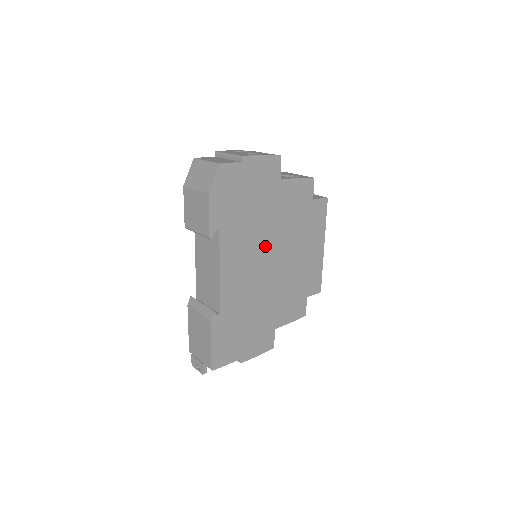
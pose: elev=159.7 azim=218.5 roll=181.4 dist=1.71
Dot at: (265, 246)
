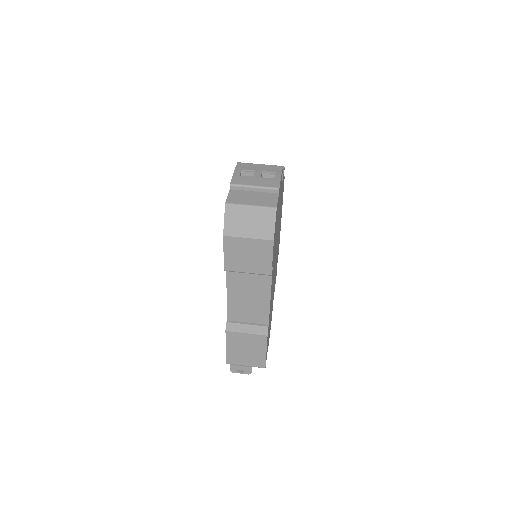
Dot at: (276, 248)
